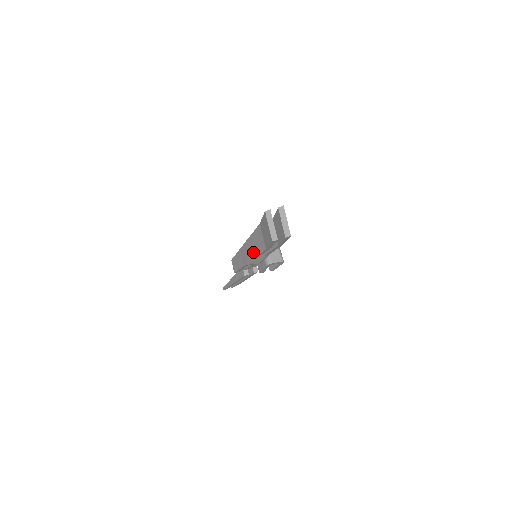
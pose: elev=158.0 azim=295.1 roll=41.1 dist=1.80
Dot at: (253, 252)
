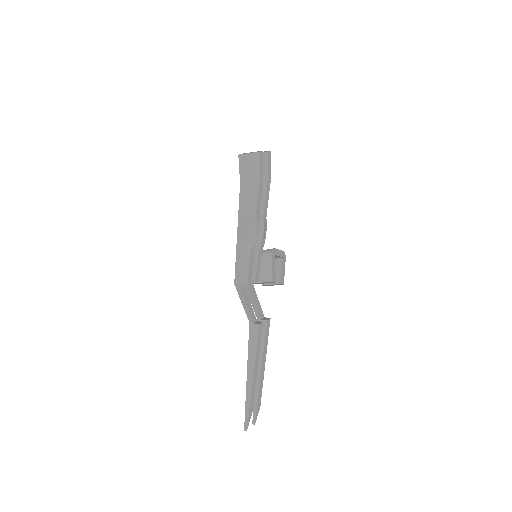
Dot at: (251, 213)
